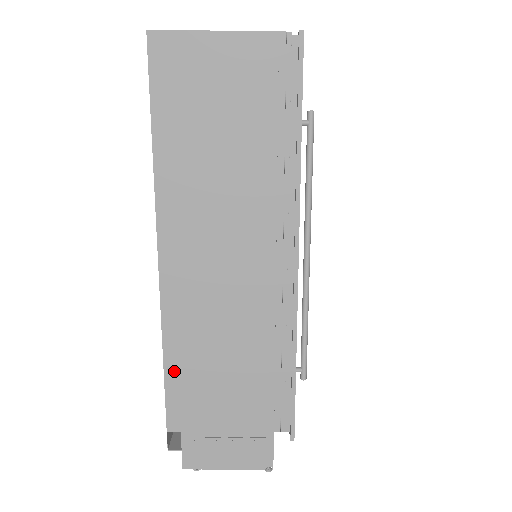
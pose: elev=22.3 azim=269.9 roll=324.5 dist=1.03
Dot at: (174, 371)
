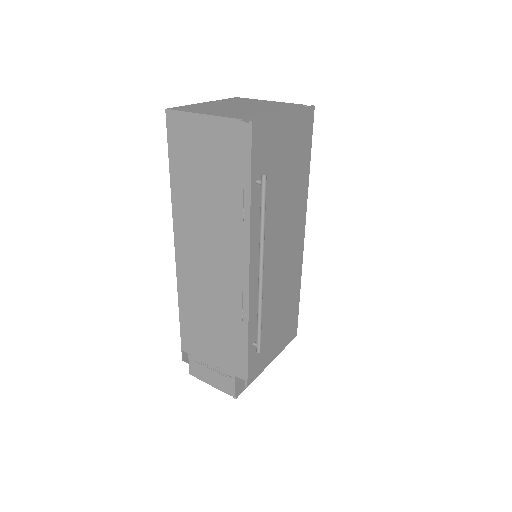
Dot at: (184, 317)
